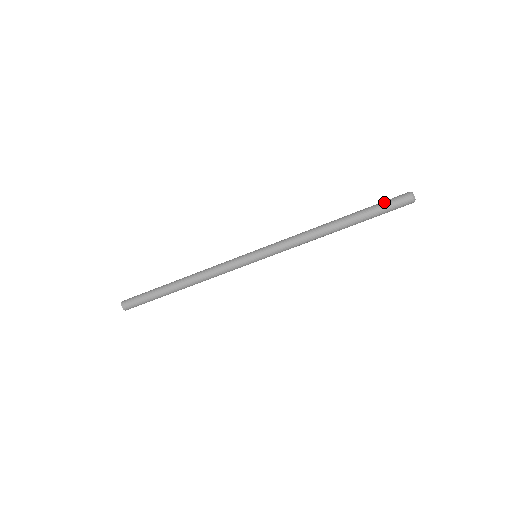
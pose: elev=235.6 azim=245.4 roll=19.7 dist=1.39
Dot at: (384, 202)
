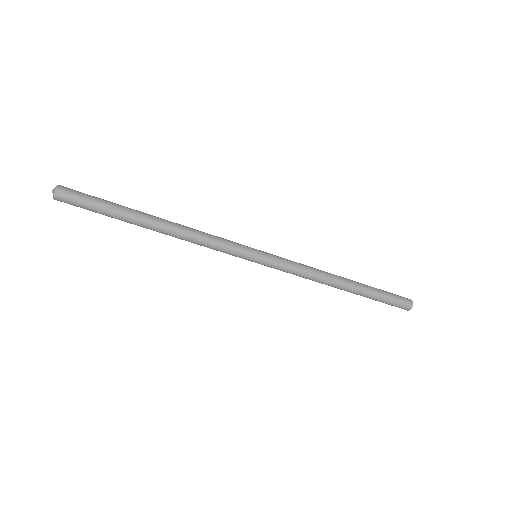
Dot at: (391, 294)
